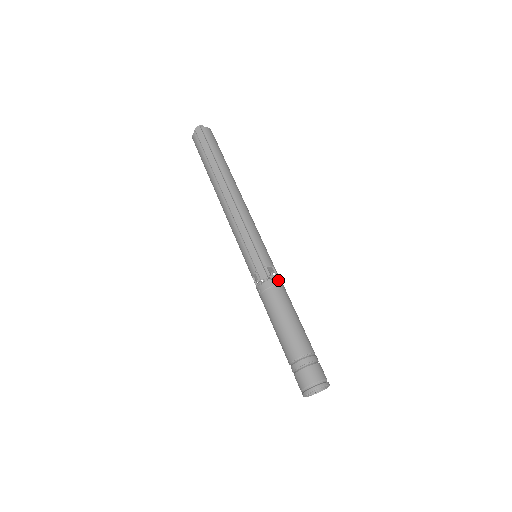
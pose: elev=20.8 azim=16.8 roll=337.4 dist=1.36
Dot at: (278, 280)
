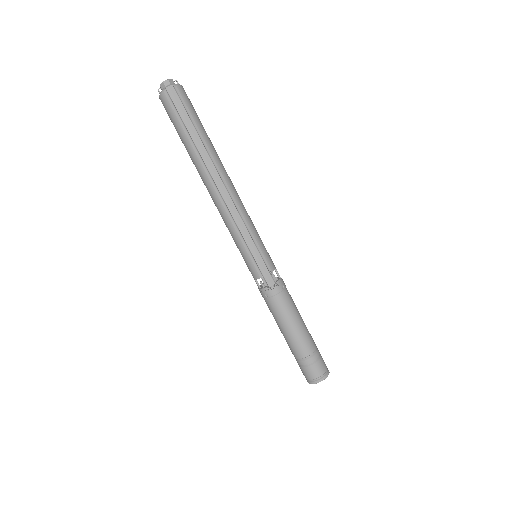
Dot at: (283, 284)
